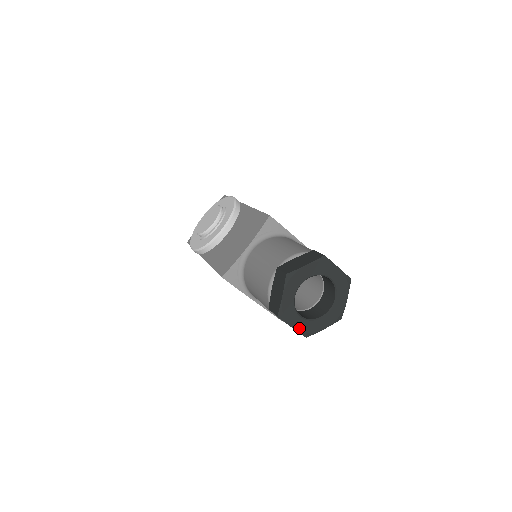
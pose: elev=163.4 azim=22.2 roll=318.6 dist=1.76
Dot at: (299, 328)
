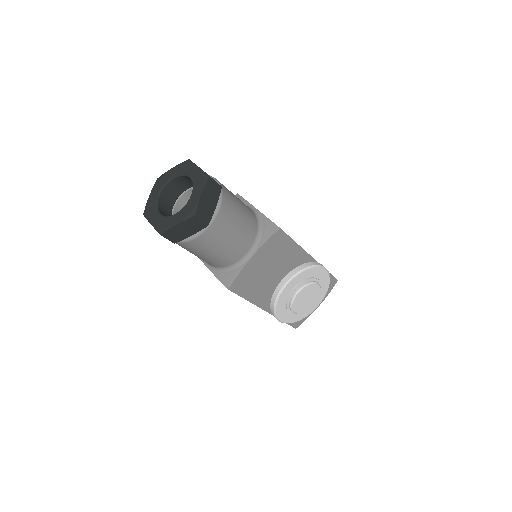
Dot at: (155, 224)
